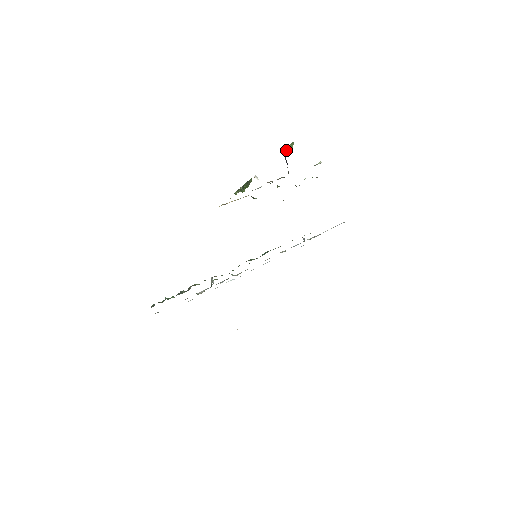
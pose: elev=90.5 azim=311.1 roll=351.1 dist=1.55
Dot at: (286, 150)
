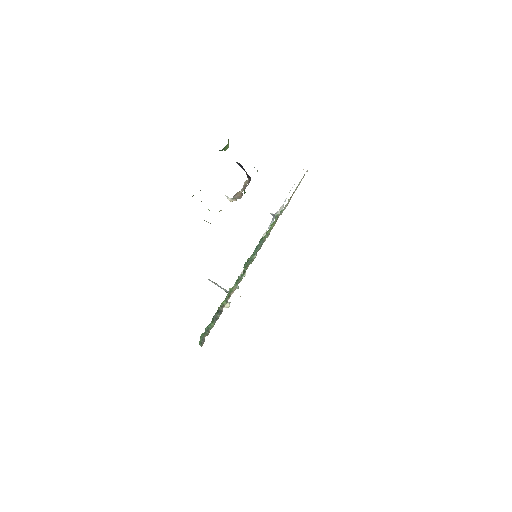
Dot at: (224, 149)
